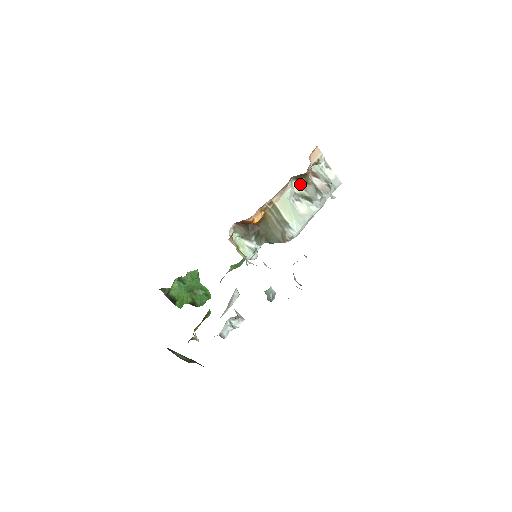
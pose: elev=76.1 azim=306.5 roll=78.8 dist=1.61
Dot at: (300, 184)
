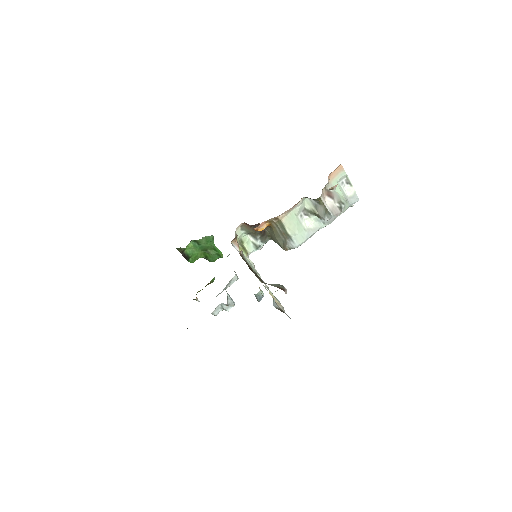
Dot at: (312, 201)
